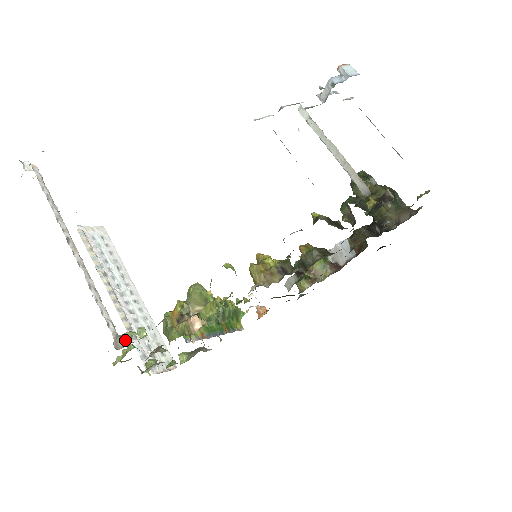
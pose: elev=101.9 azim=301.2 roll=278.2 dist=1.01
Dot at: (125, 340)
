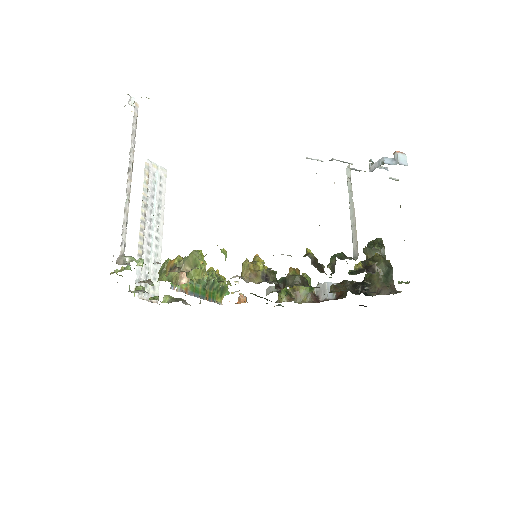
Dot at: (126, 261)
